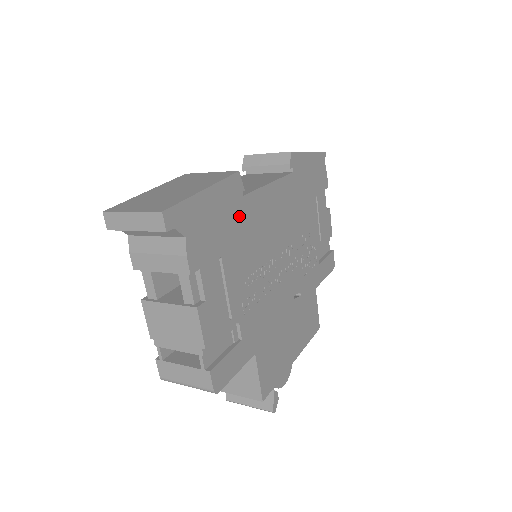
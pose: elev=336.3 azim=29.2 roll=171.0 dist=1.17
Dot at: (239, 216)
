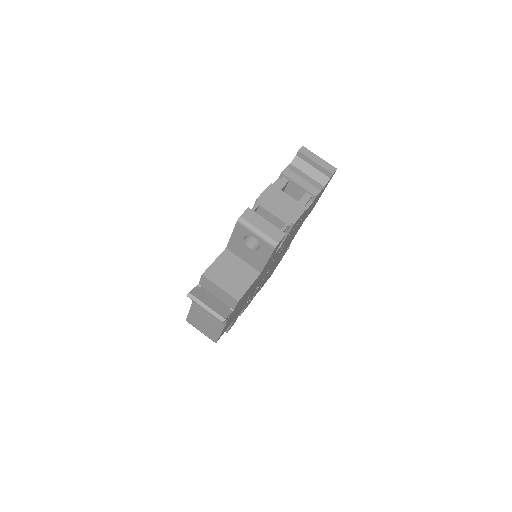
Dot at: occluded
